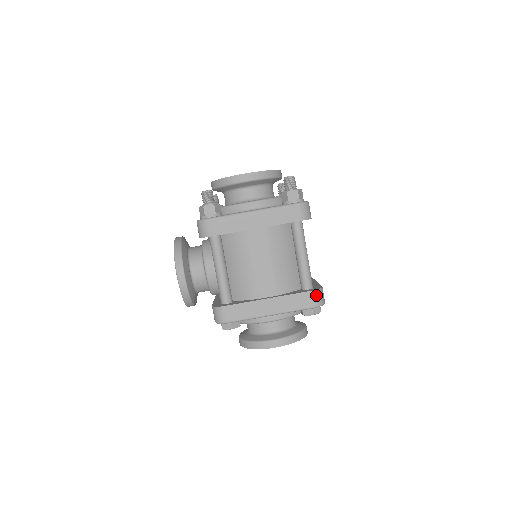
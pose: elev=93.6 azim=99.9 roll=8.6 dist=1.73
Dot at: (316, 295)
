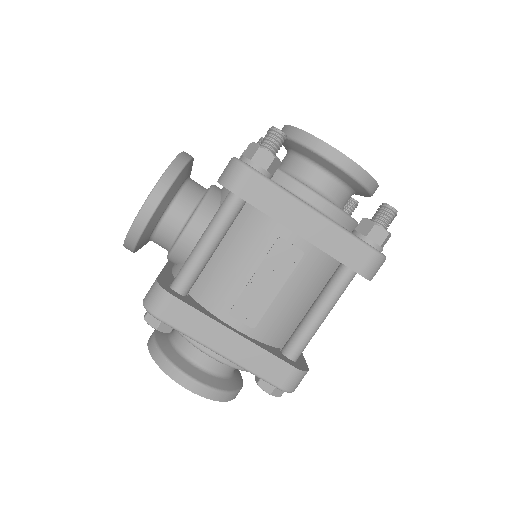
Dot at: (295, 376)
